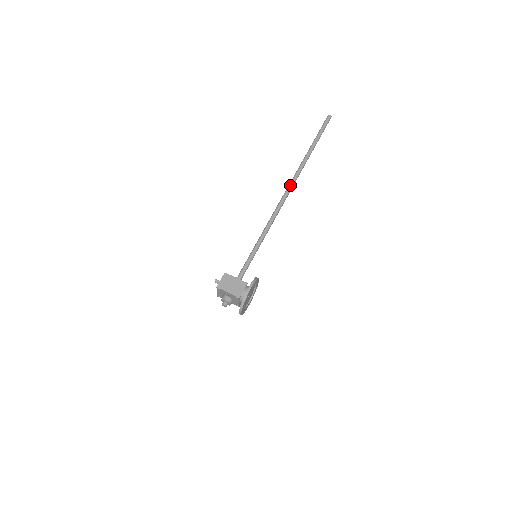
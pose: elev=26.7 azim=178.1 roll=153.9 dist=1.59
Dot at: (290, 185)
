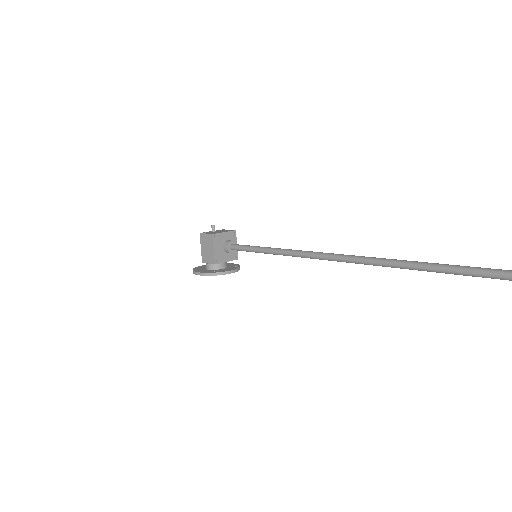
Dot at: (367, 260)
